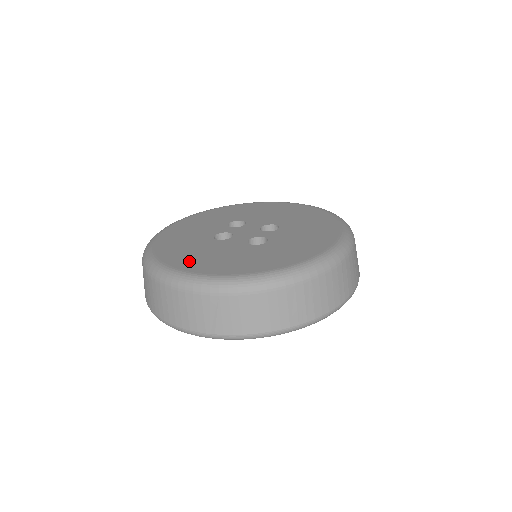
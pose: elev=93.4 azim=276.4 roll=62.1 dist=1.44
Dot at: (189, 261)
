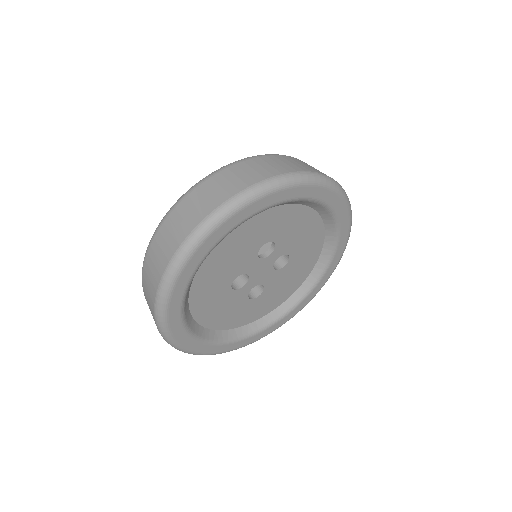
Dot at: occluded
